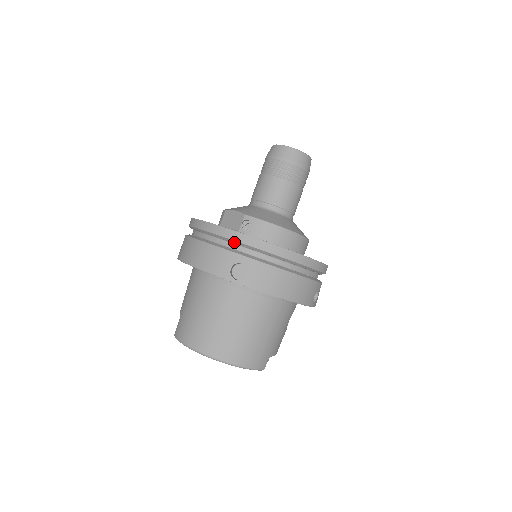
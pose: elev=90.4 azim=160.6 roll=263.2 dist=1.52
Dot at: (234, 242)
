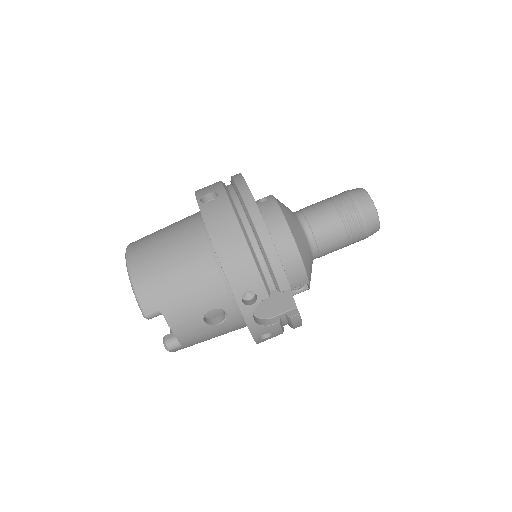
Dot at: (233, 183)
